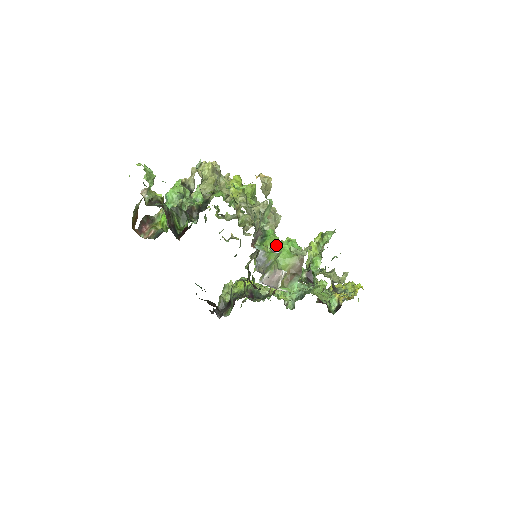
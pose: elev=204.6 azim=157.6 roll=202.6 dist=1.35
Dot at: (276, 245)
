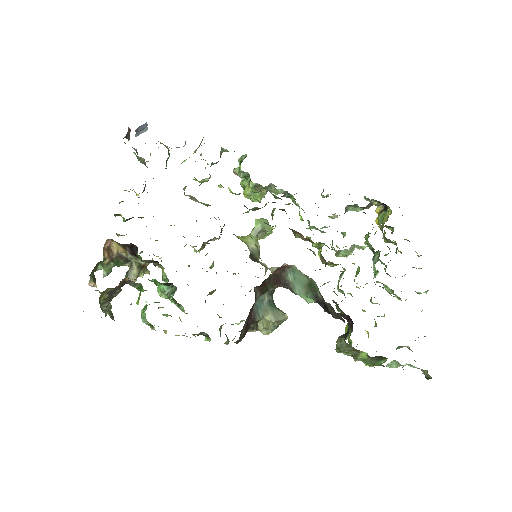
Dot at: occluded
